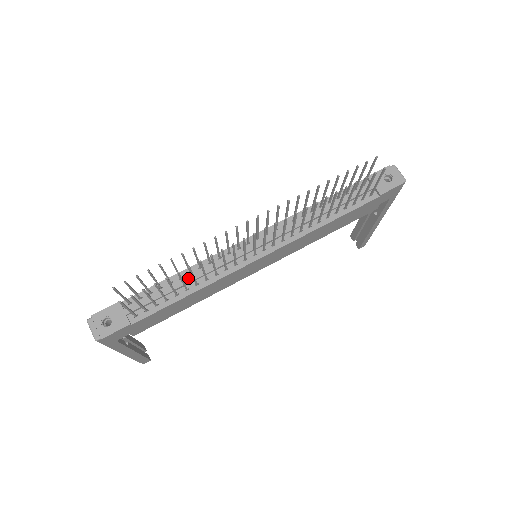
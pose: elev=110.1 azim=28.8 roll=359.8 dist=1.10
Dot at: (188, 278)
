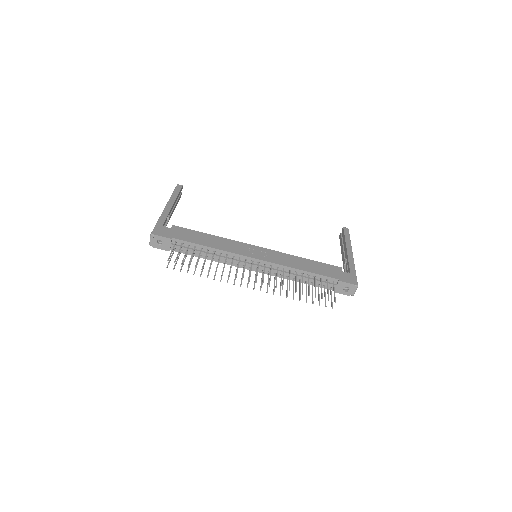
Dot at: (211, 254)
